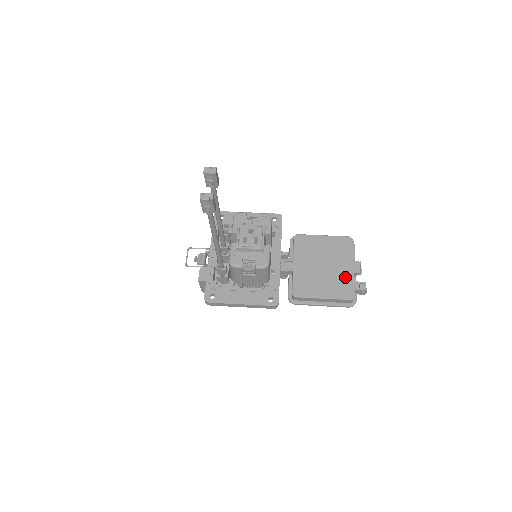
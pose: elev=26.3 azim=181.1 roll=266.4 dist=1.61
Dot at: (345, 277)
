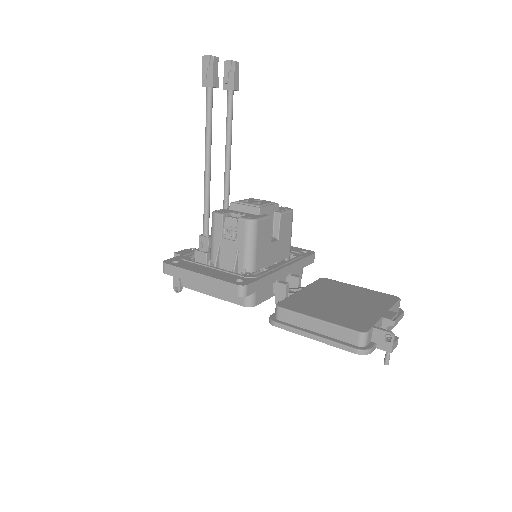
Dot at: (366, 315)
